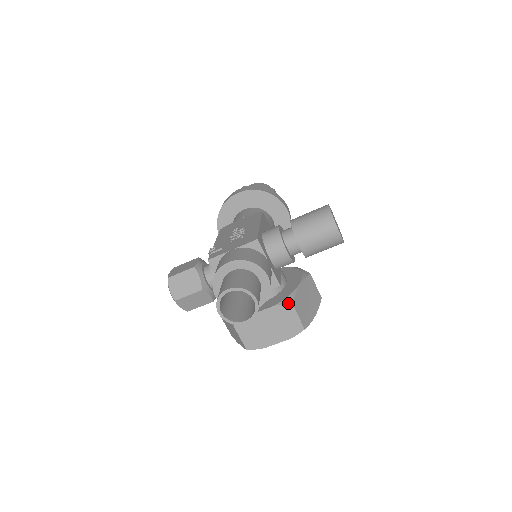
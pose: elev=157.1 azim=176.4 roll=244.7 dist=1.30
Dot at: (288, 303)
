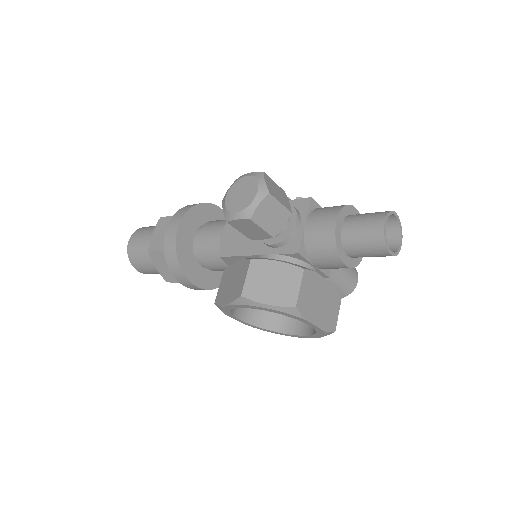
Dot at: occluded
